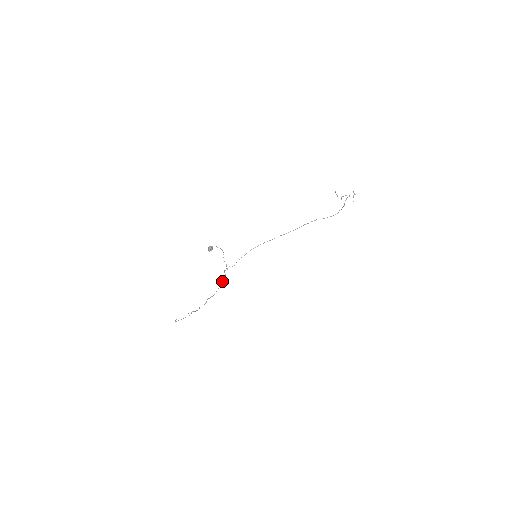
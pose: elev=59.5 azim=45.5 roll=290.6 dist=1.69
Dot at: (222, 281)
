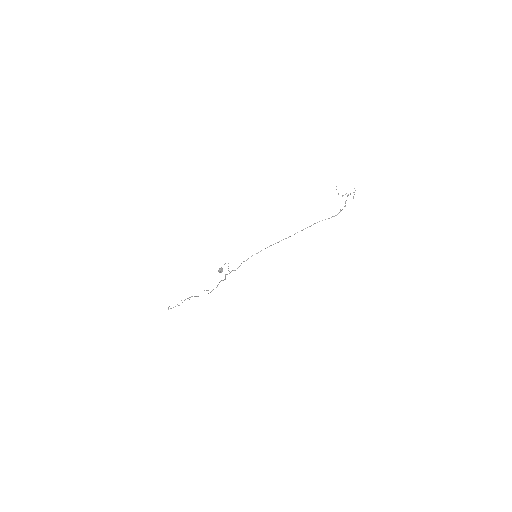
Dot at: (221, 280)
